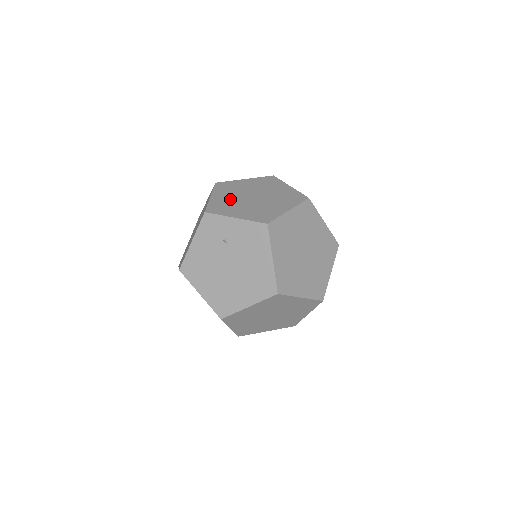
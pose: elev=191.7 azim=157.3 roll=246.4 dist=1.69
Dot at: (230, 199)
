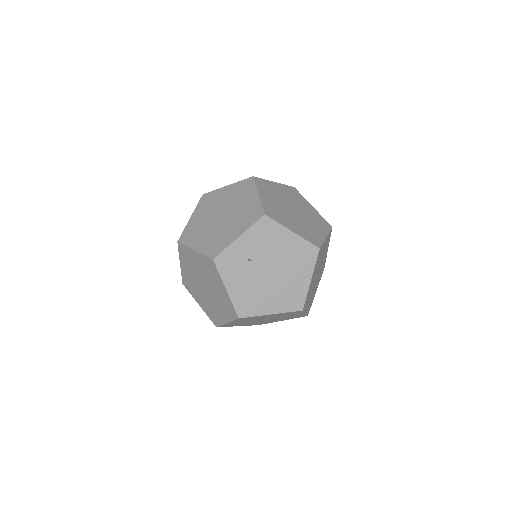
Dot at: (210, 235)
